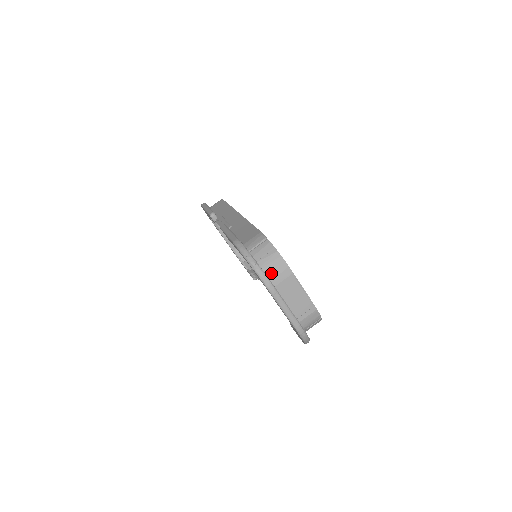
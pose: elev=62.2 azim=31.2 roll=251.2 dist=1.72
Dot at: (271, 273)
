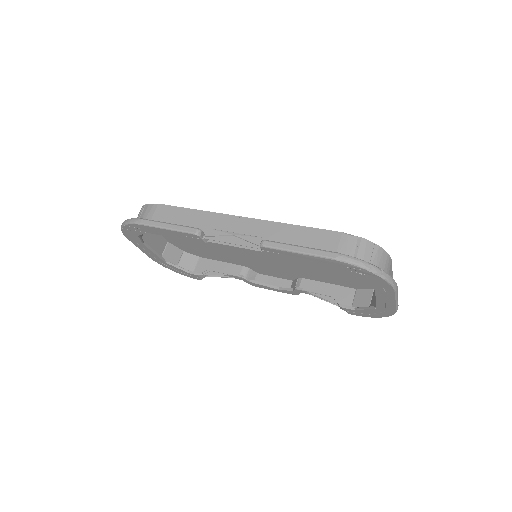
Dot at: occluded
